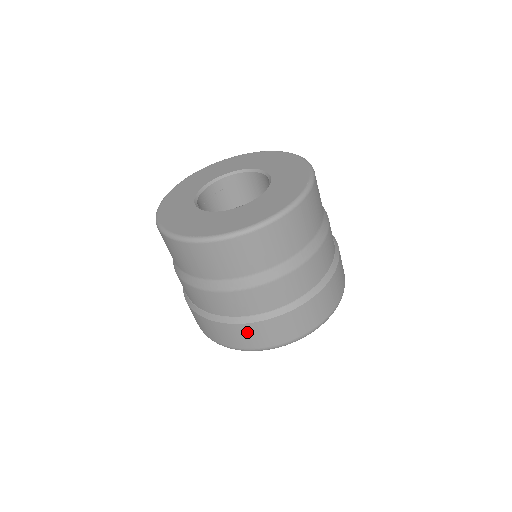
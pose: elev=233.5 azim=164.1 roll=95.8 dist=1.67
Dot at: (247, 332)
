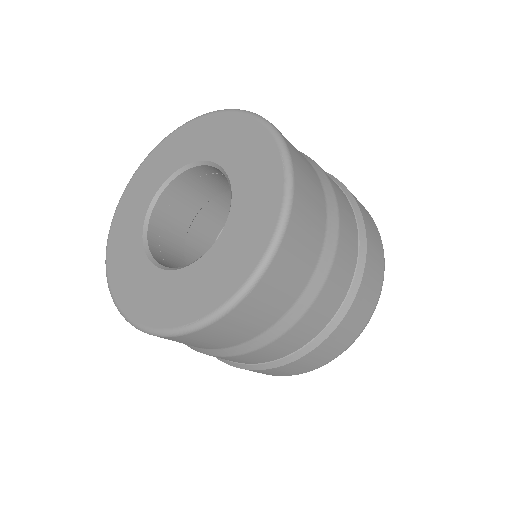
Dot at: (310, 360)
